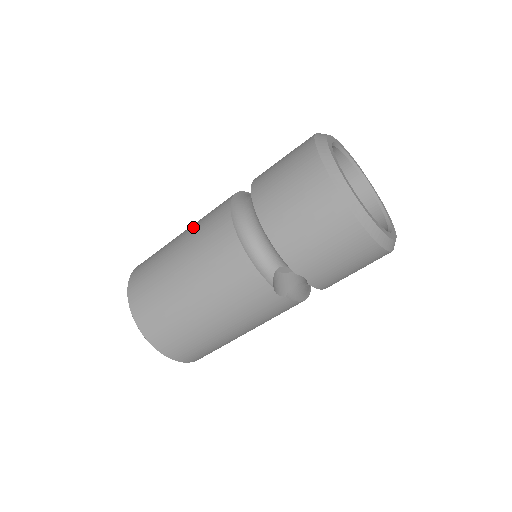
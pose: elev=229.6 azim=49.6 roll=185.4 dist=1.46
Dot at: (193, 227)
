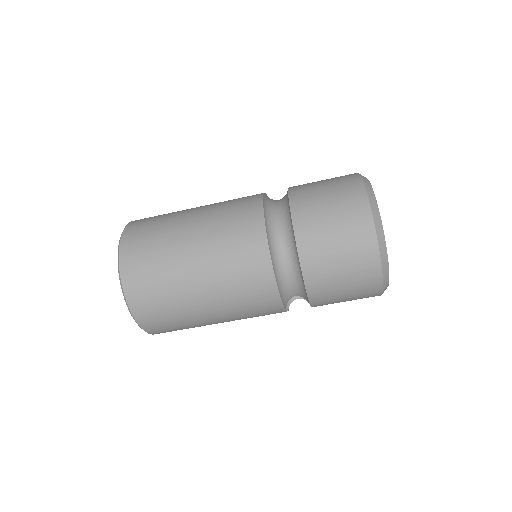
Dot at: (212, 234)
